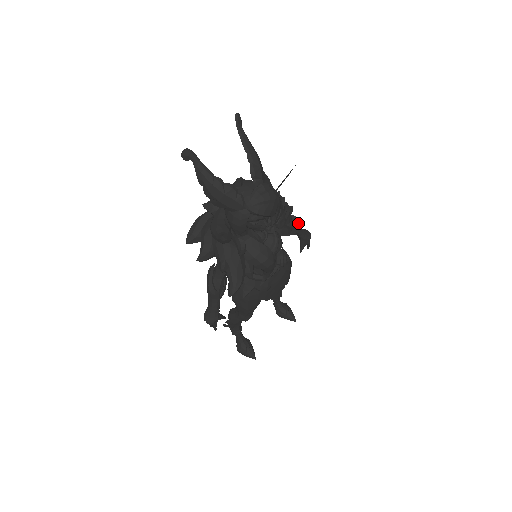
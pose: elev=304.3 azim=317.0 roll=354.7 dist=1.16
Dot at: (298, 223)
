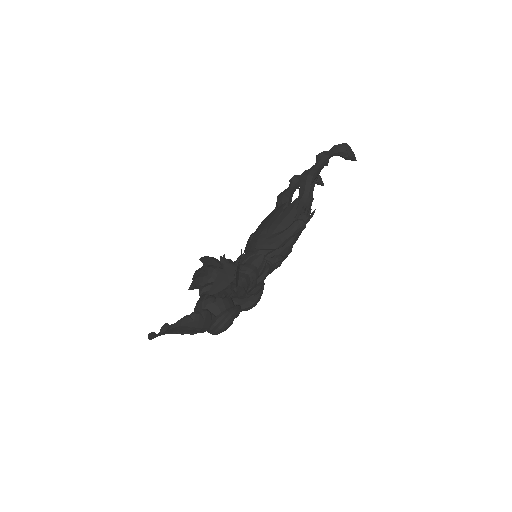
Dot at: occluded
